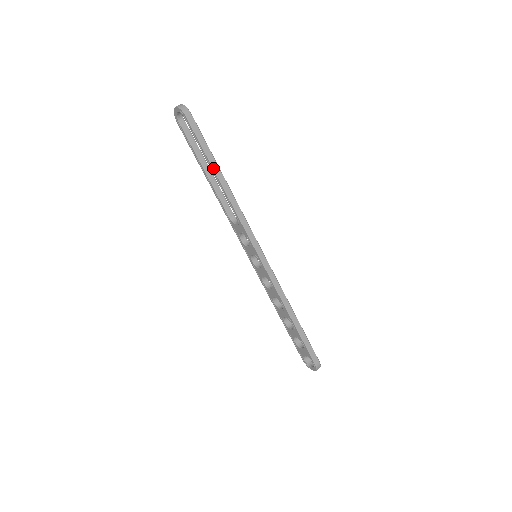
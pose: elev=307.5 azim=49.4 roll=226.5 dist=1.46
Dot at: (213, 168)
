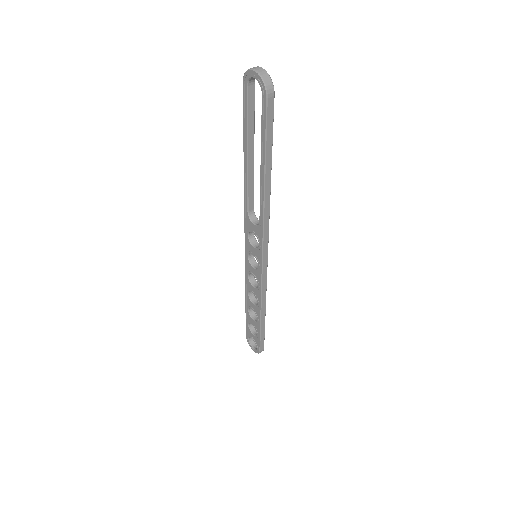
Dot at: (265, 169)
